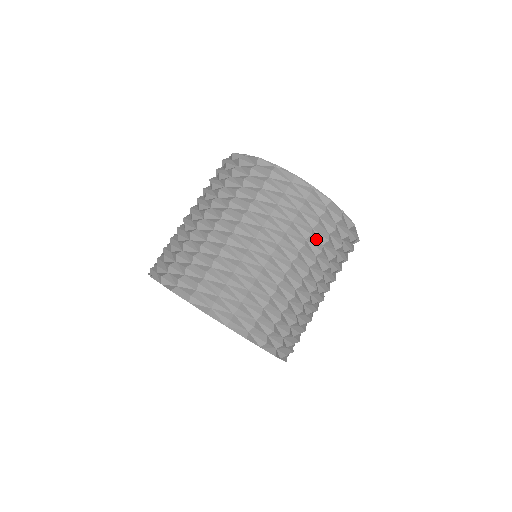
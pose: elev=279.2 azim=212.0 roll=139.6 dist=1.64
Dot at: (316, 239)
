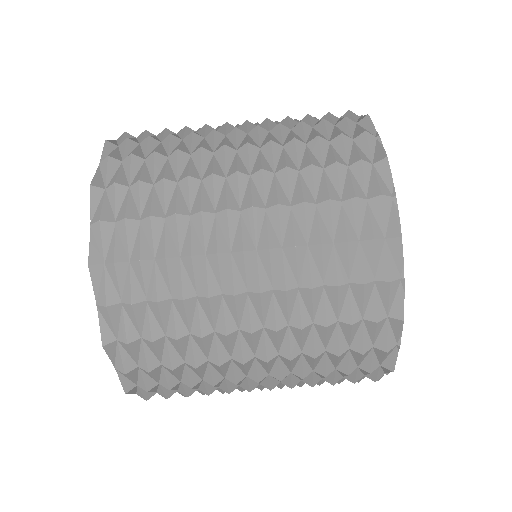
Dot at: occluded
